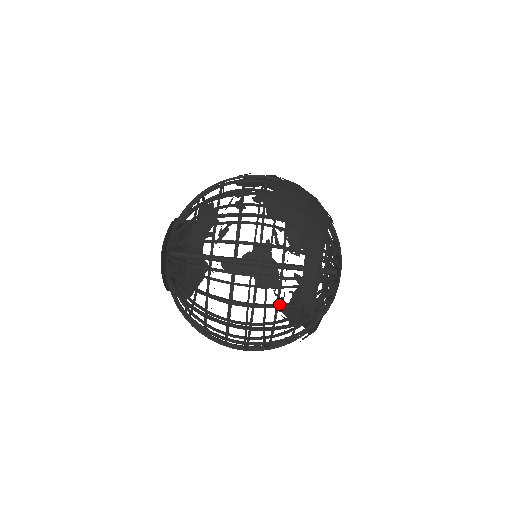
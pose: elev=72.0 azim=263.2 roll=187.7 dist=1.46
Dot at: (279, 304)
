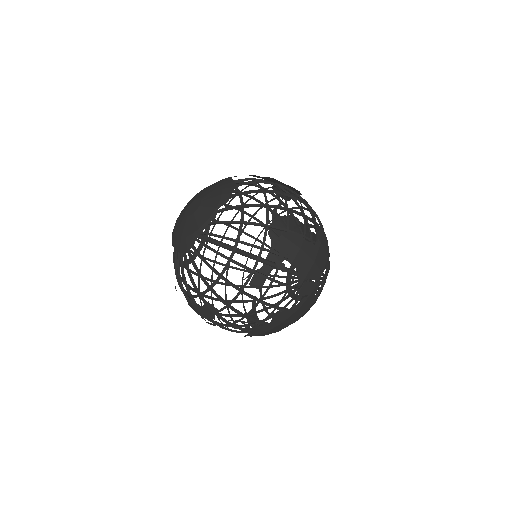
Dot at: (231, 316)
